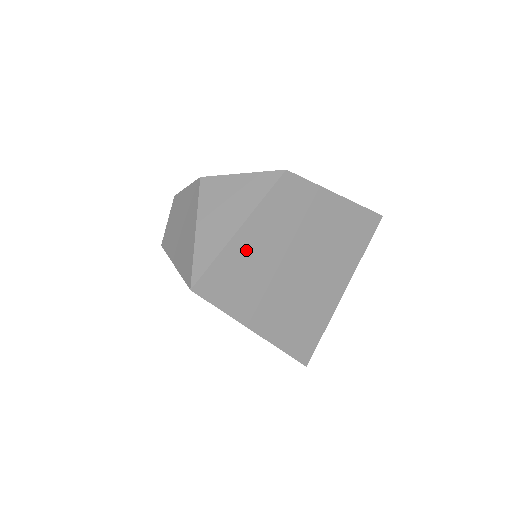
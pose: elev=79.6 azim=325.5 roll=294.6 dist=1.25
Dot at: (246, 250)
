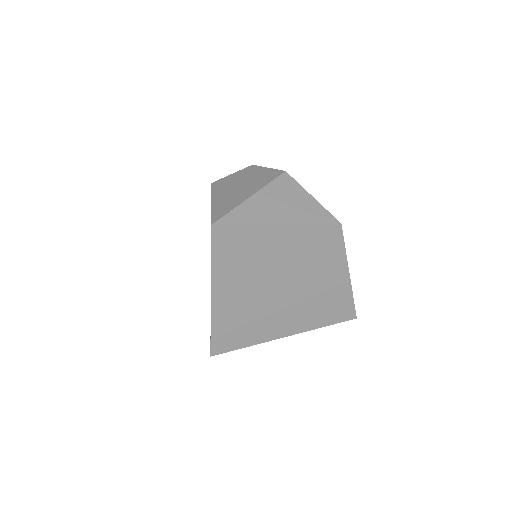
Dot at: (267, 241)
